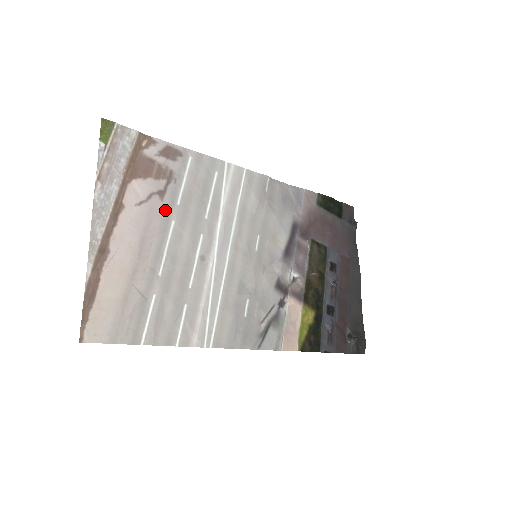
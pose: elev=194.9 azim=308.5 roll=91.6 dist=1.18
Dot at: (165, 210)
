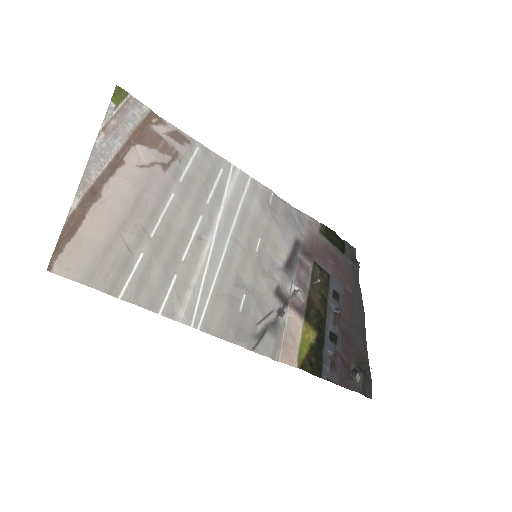
Dot at: (166, 181)
